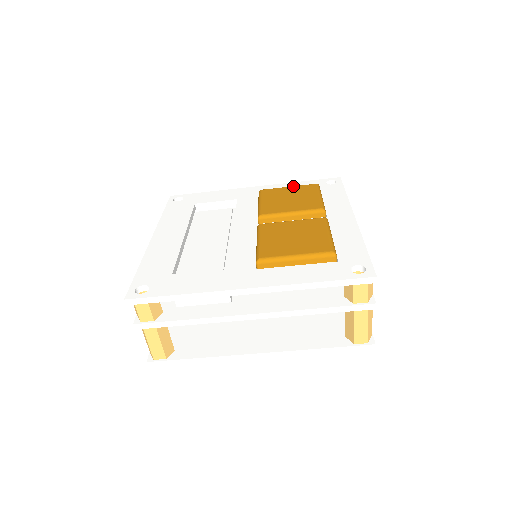
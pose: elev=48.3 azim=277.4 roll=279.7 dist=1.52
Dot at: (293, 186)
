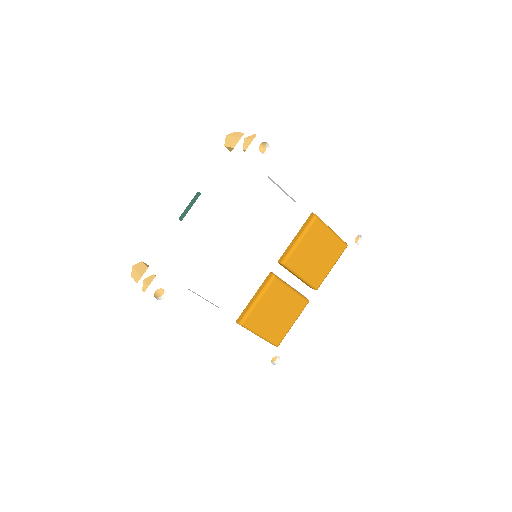
Dot at: (335, 235)
